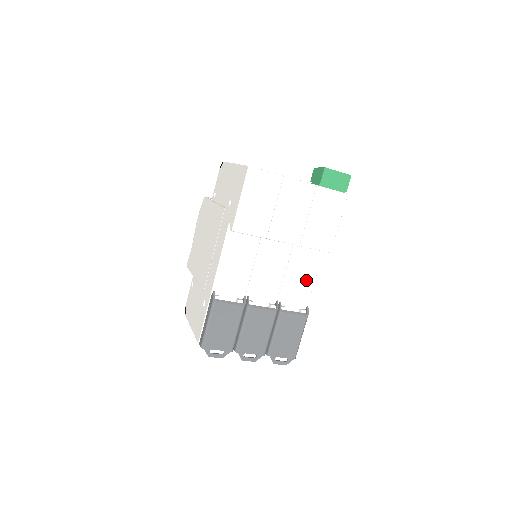
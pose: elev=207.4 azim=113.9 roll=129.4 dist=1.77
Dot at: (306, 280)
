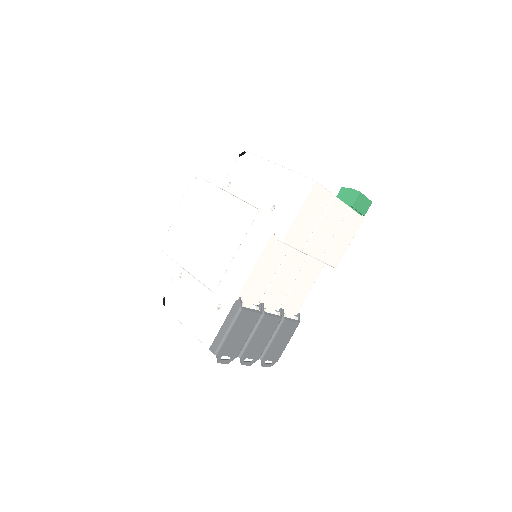
Dot at: (305, 289)
